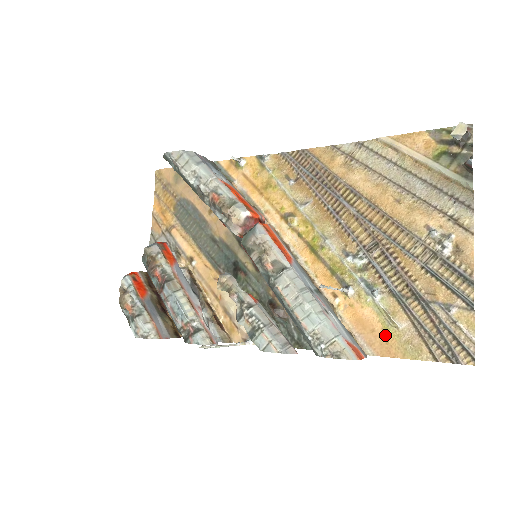
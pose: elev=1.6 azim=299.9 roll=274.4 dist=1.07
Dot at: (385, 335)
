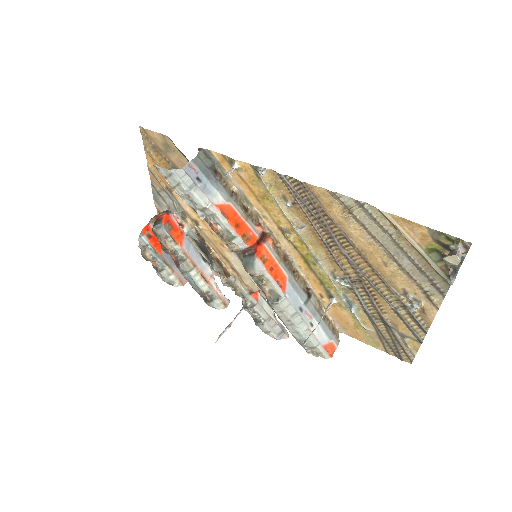
Dot at: (356, 328)
